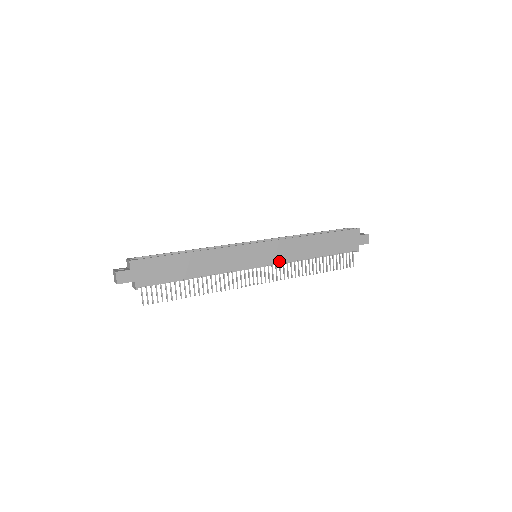
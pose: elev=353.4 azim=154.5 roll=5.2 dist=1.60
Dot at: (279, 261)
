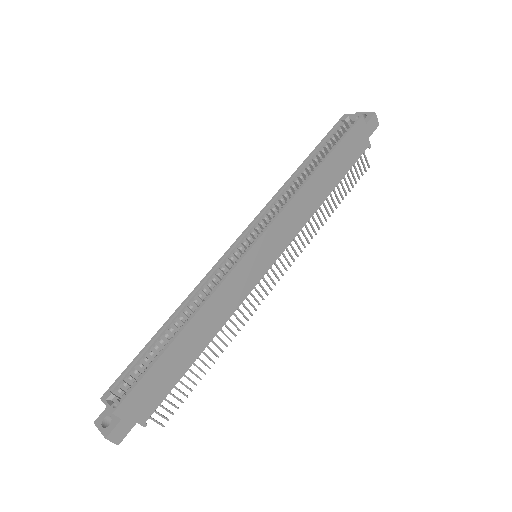
Dot at: (288, 242)
